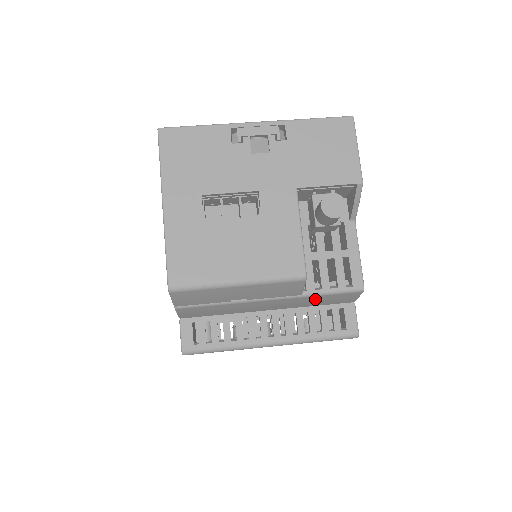
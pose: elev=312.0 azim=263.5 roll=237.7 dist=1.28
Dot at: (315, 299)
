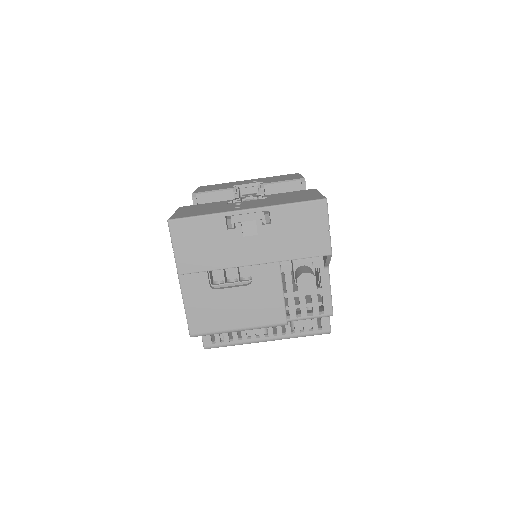
Dot at: occluded
